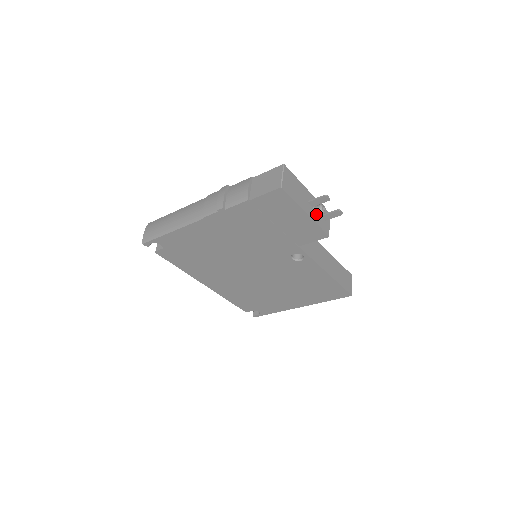
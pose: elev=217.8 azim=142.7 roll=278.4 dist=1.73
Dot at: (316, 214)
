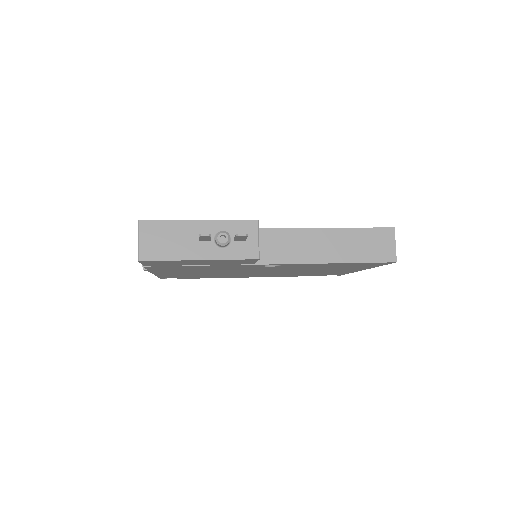
Dot at: (220, 247)
